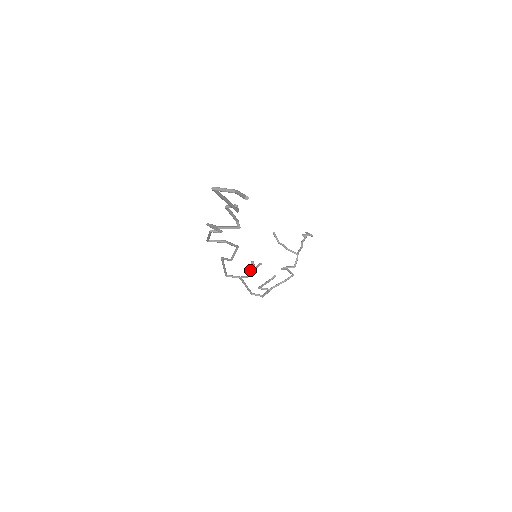
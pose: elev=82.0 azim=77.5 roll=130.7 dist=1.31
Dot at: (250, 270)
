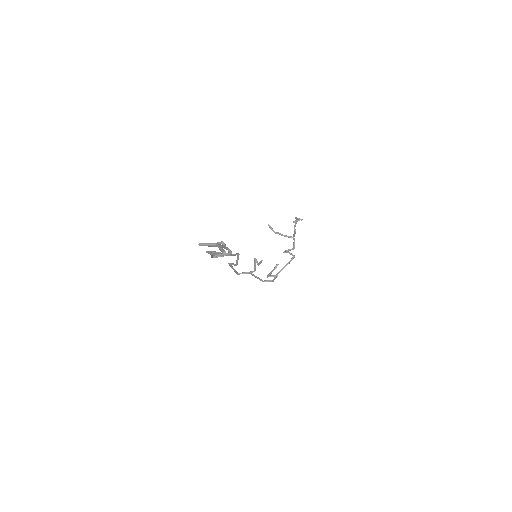
Dot at: (255, 266)
